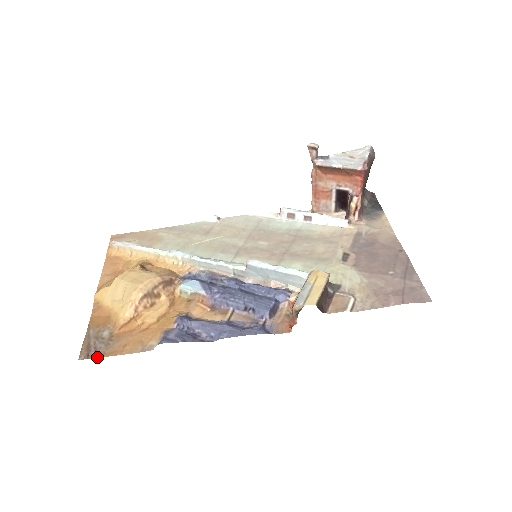
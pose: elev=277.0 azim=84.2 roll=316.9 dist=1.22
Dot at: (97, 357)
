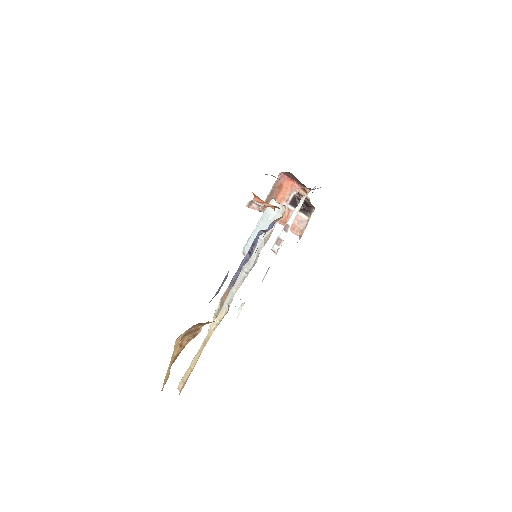
Dot at: occluded
